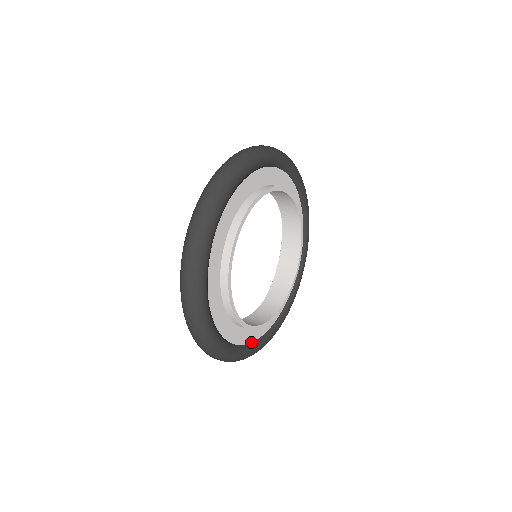
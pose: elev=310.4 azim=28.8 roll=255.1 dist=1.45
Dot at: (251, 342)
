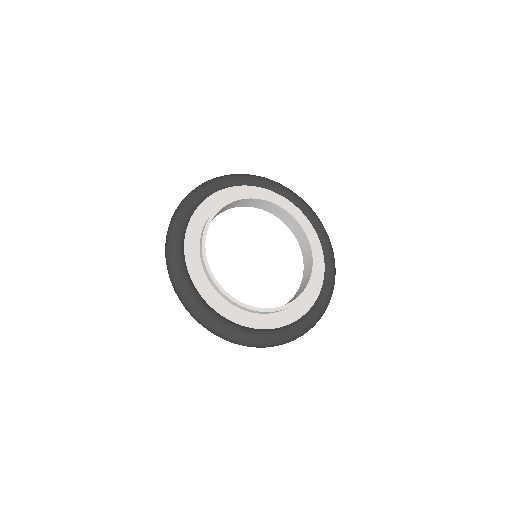
Dot at: (324, 274)
